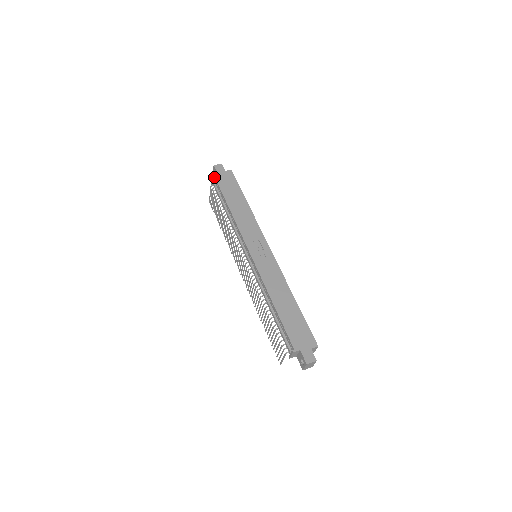
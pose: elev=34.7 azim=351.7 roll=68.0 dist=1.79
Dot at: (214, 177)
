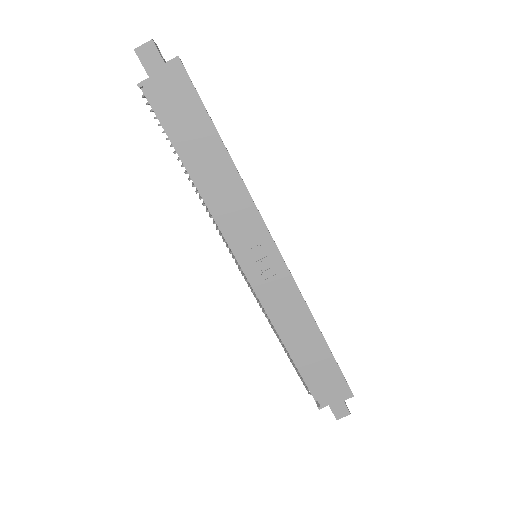
Dot at: (143, 89)
